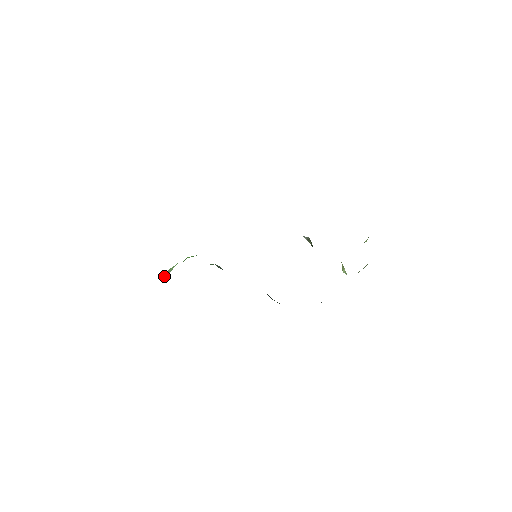
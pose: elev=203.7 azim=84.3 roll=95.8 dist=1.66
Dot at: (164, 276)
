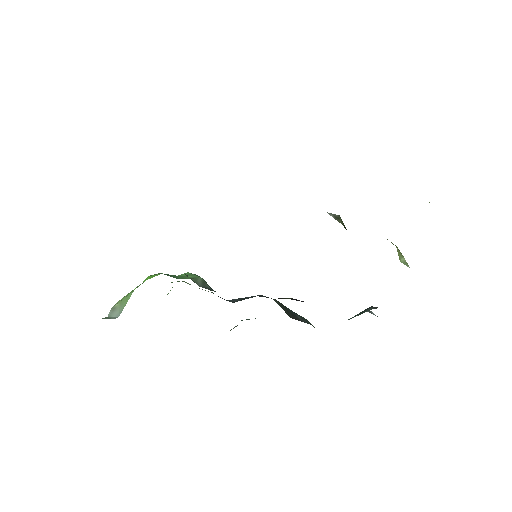
Dot at: (116, 315)
